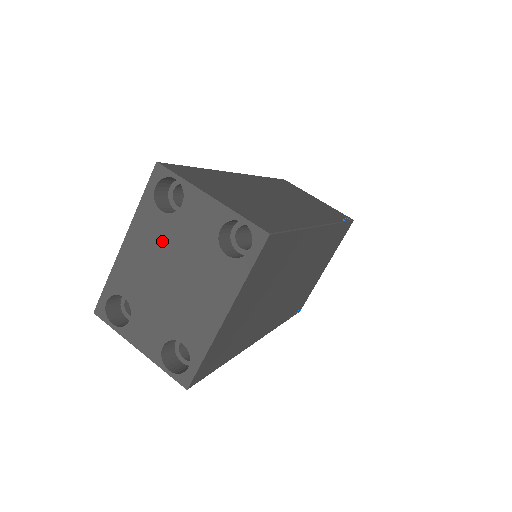
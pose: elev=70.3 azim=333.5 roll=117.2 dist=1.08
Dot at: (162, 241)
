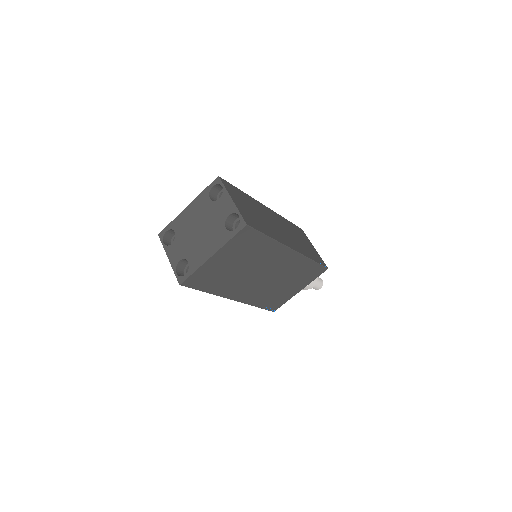
Dot at: (203, 212)
